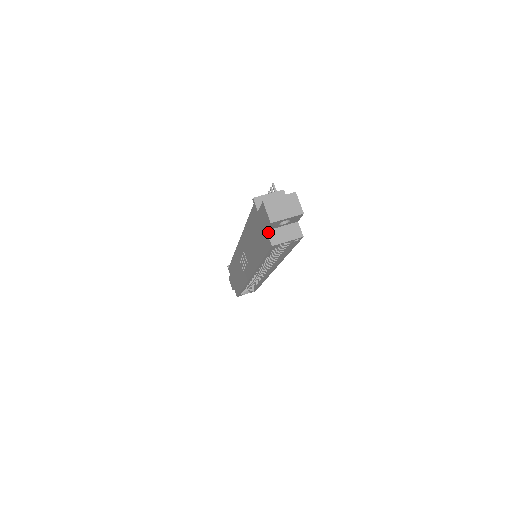
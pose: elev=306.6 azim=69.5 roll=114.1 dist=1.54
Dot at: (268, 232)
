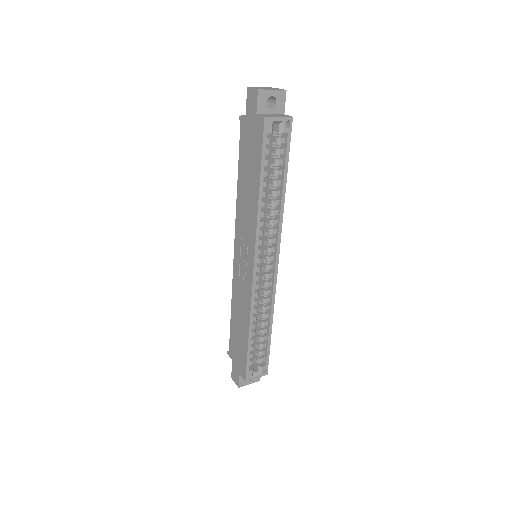
Dot at: (258, 115)
